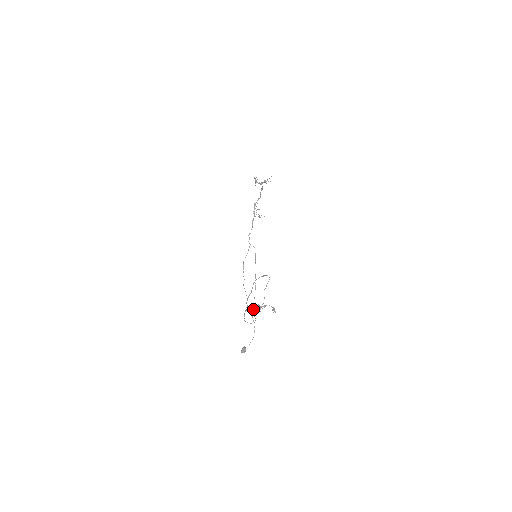
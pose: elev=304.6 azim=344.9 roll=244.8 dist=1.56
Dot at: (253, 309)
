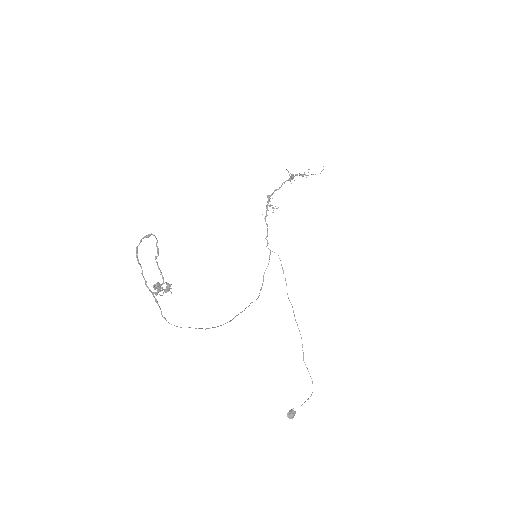
Dot at: occluded
